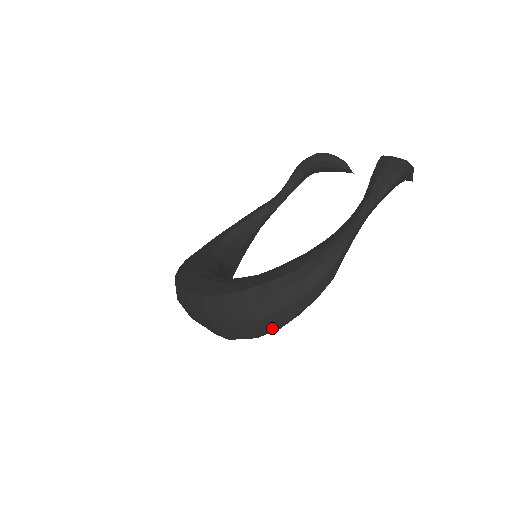
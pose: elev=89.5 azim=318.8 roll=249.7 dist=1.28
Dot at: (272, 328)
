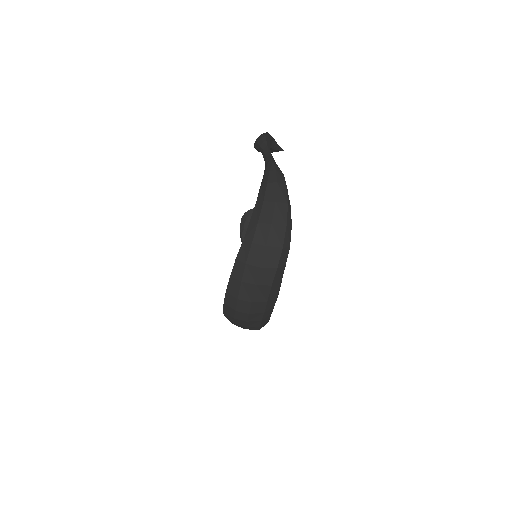
Dot at: (285, 222)
